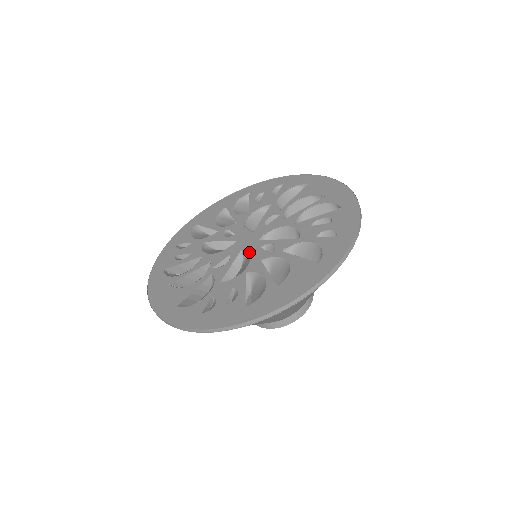
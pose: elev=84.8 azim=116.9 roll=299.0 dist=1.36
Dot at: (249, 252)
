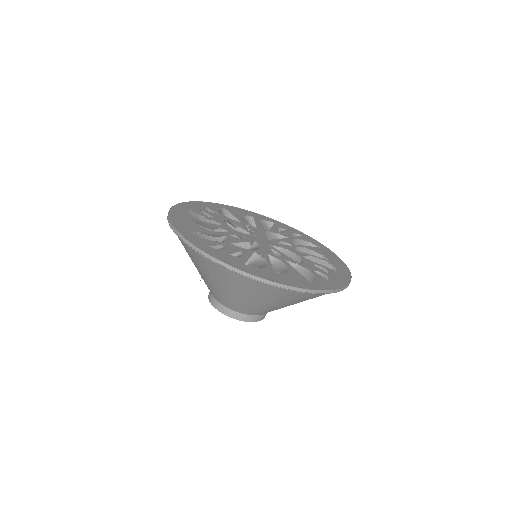
Dot at: (261, 245)
